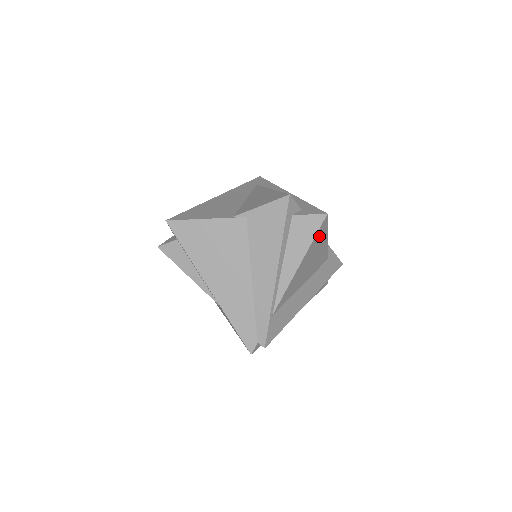
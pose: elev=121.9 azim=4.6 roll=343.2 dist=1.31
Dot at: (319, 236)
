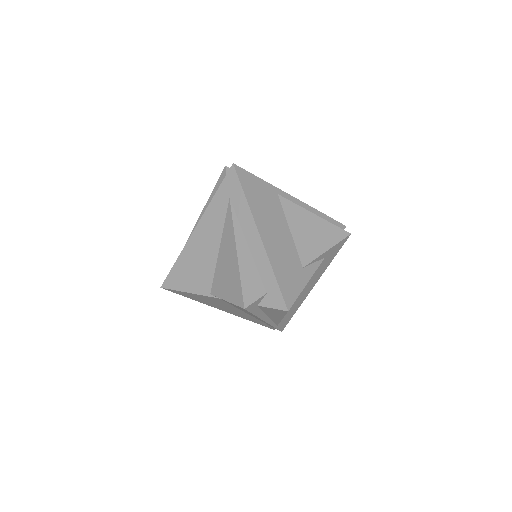
Dot at: occluded
